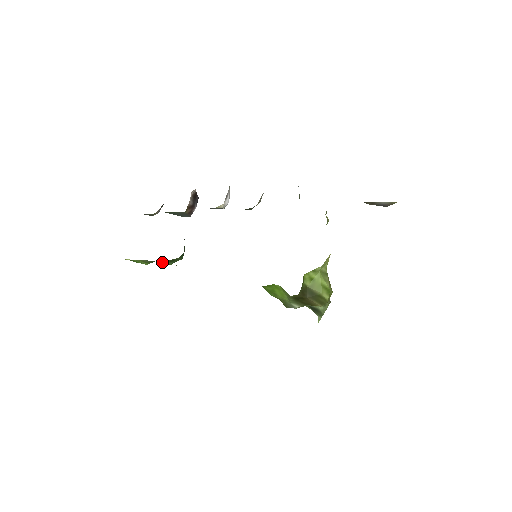
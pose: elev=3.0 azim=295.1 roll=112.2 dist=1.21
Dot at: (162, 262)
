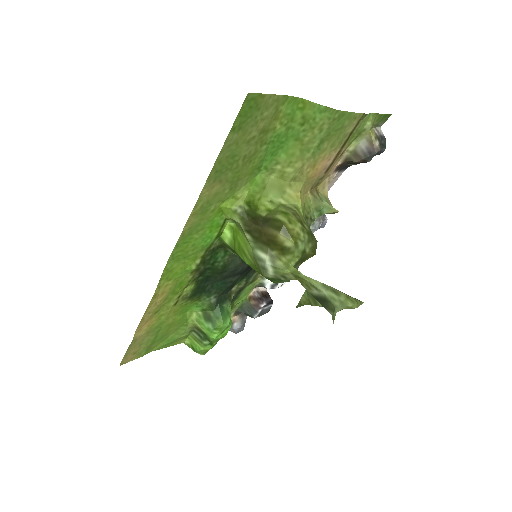
Dot at: (197, 315)
